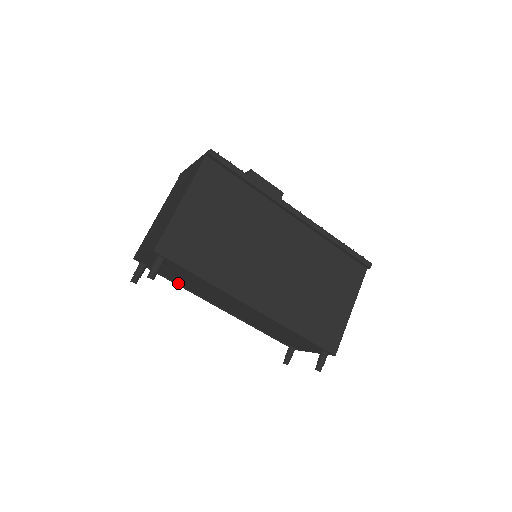
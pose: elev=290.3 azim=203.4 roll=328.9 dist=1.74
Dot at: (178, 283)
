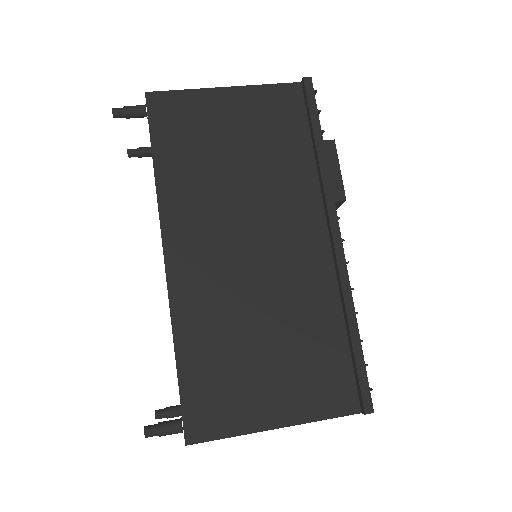
Dot at: occluded
